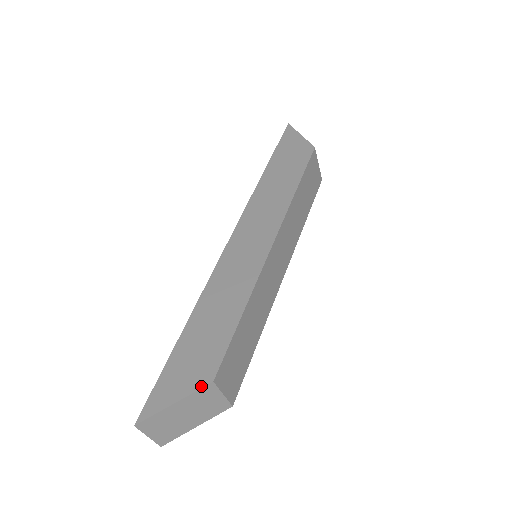
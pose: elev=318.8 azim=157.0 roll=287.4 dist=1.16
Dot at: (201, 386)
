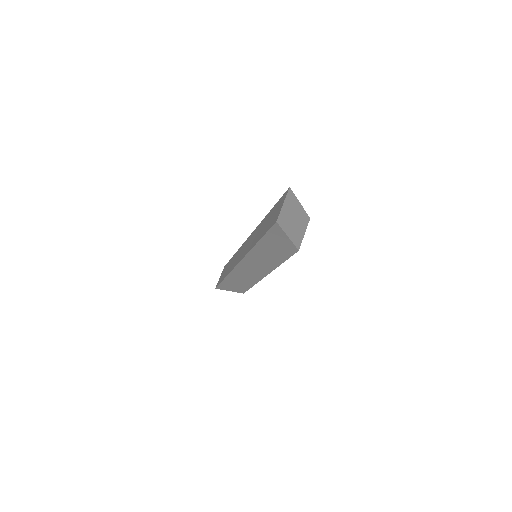
Dot at: (306, 214)
